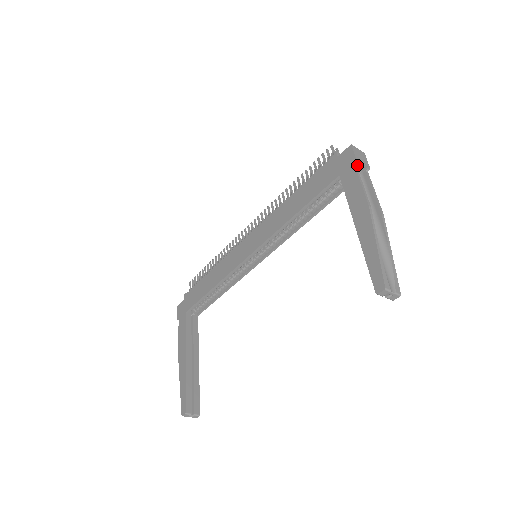
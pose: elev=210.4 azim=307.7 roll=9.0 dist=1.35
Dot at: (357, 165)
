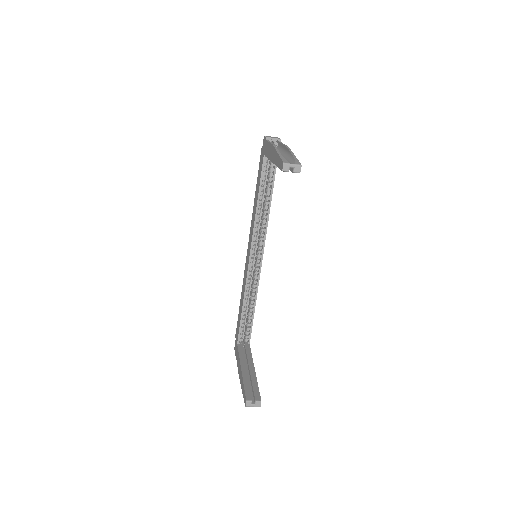
Dot at: occluded
